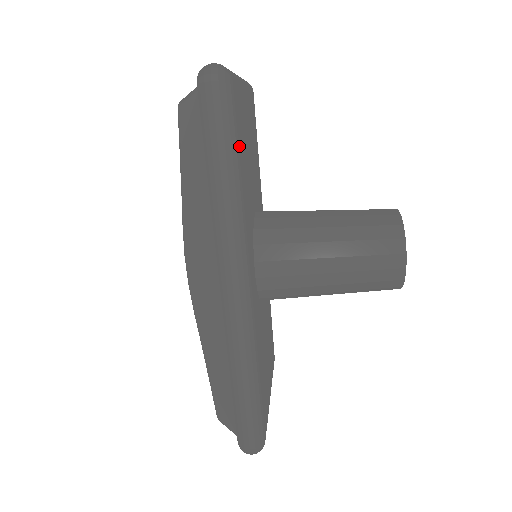
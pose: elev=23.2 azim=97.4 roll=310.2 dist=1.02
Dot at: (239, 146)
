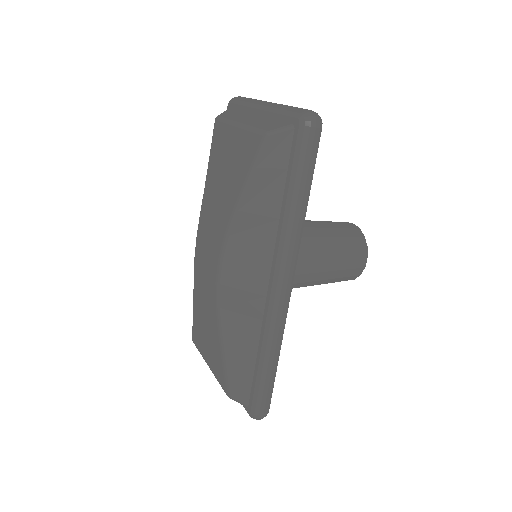
Dot at: occluded
